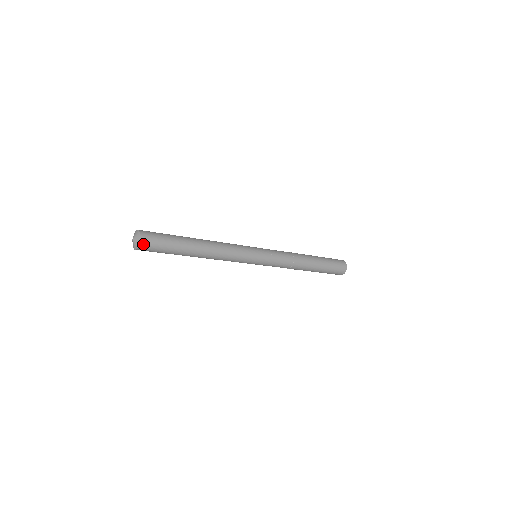
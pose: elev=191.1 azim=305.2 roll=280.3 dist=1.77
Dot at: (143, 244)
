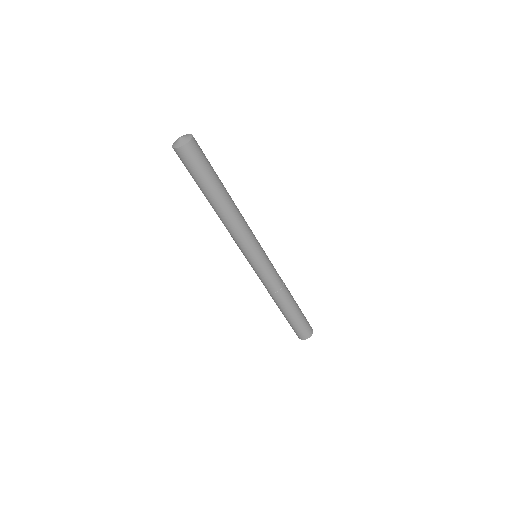
Dot at: (193, 144)
